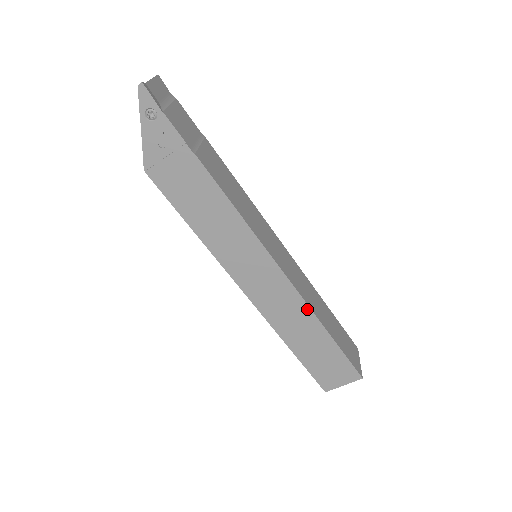
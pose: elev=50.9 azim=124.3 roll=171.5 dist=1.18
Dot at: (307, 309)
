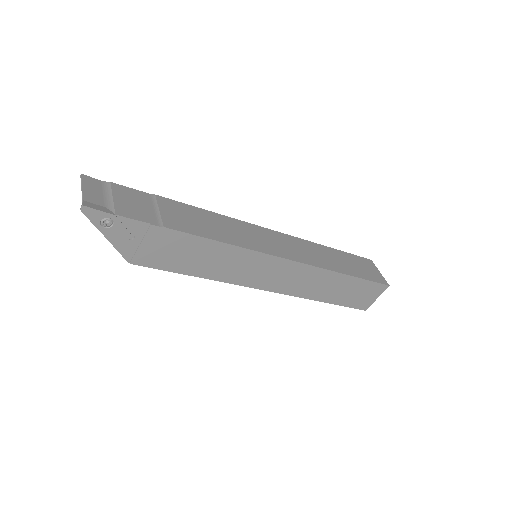
Dot at: (321, 271)
